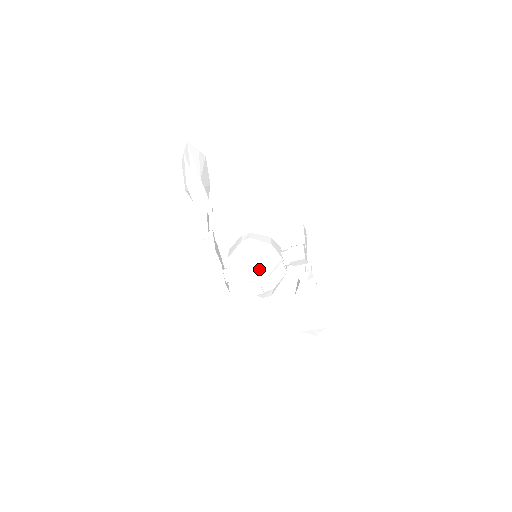
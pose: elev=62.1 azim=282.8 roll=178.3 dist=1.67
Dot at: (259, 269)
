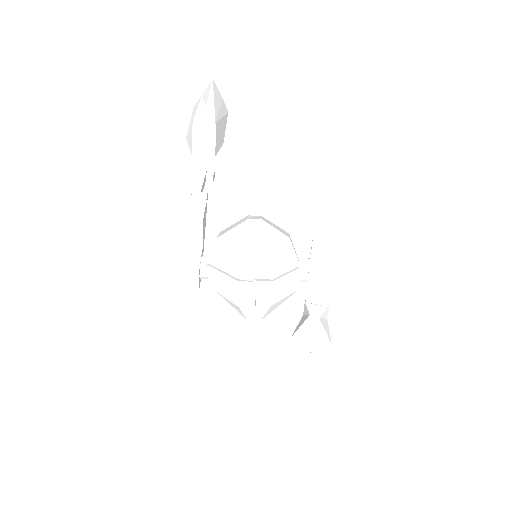
Dot at: (261, 266)
